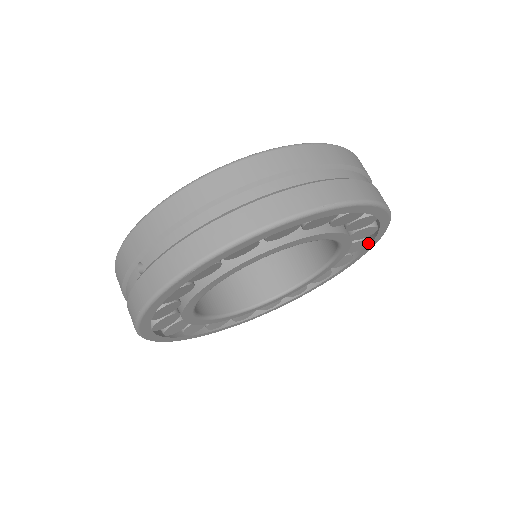
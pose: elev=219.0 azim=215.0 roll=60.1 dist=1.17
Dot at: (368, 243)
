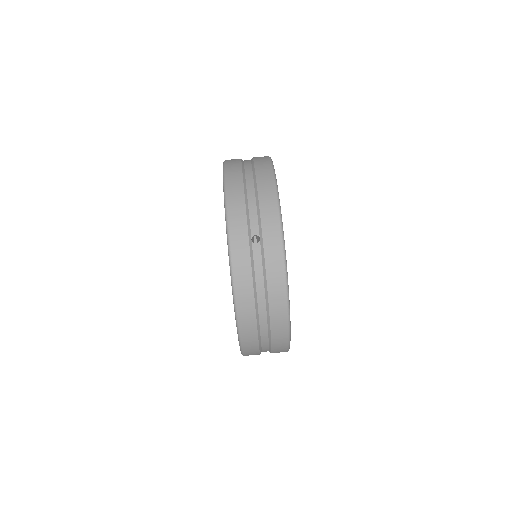
Dot at: occluded
